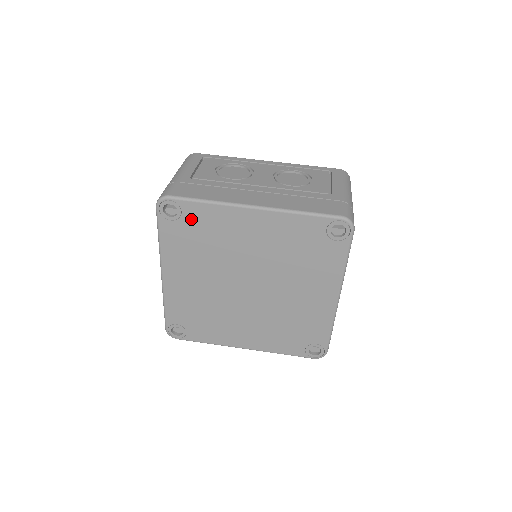
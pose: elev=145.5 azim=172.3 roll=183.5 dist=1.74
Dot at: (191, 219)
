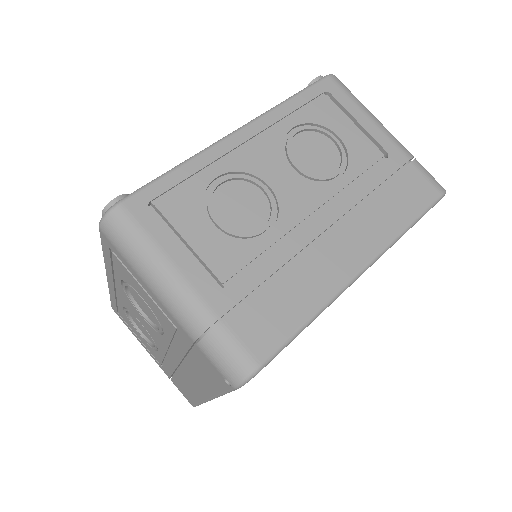
Dot at: occluded
